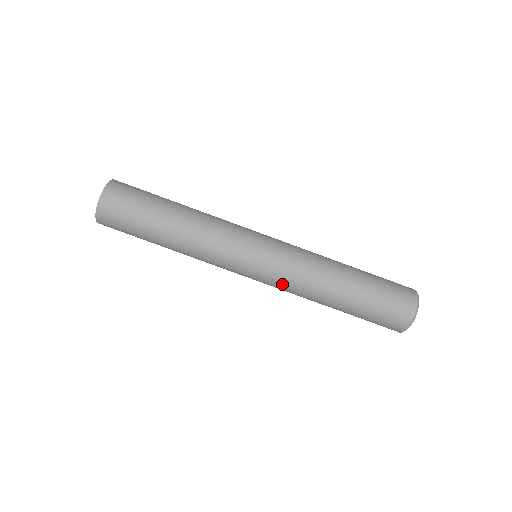
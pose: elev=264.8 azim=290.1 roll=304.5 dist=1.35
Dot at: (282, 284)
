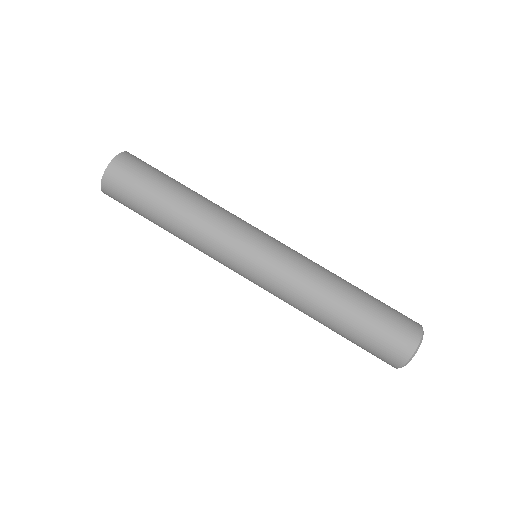
Dot at: occluded
